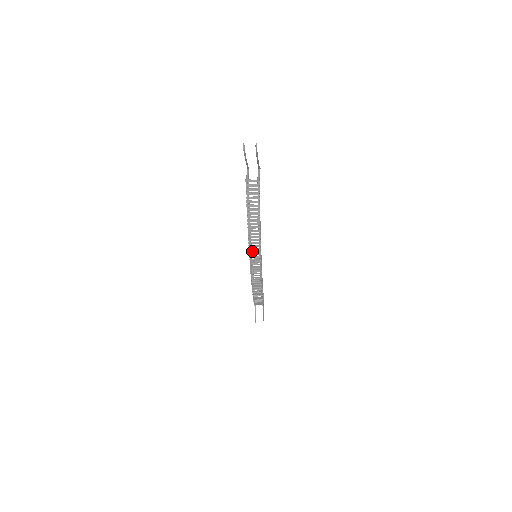
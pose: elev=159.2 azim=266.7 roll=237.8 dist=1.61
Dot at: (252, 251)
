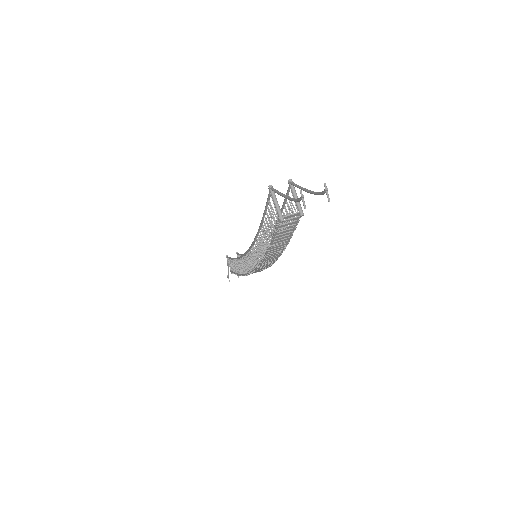
Dot at: (261, 266)
